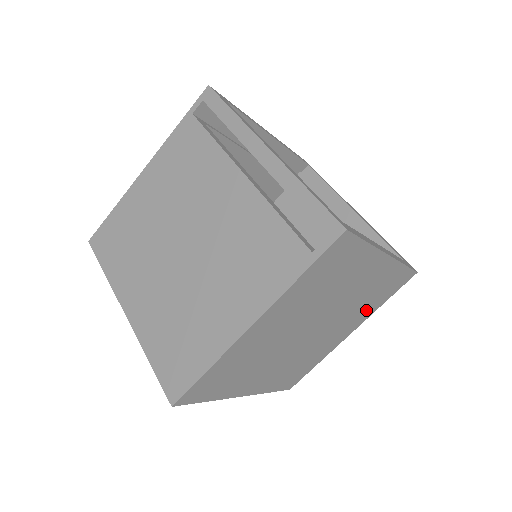
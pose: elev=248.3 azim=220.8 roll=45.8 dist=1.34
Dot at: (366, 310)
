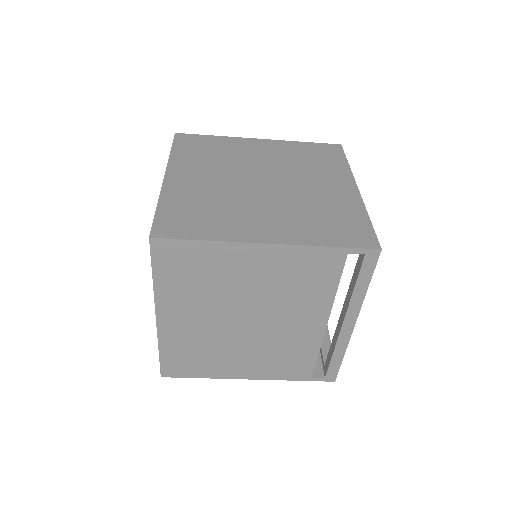
Dot at: occluded
